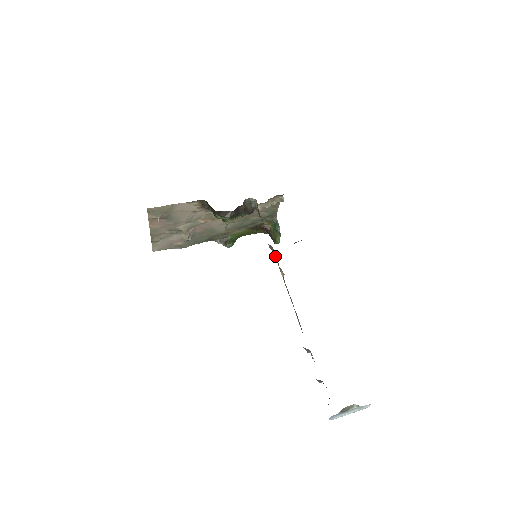
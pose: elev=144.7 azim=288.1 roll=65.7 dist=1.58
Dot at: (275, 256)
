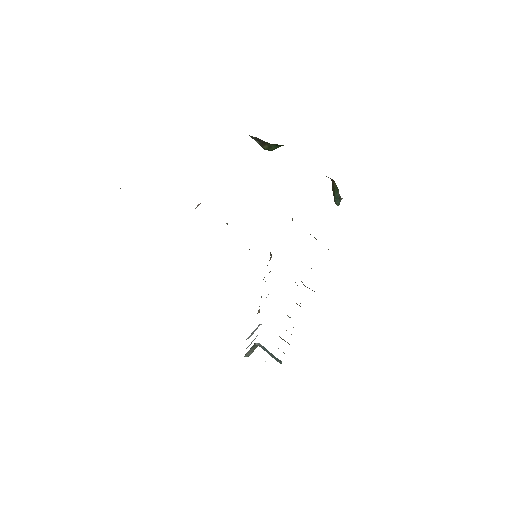
Dot at: occluded
